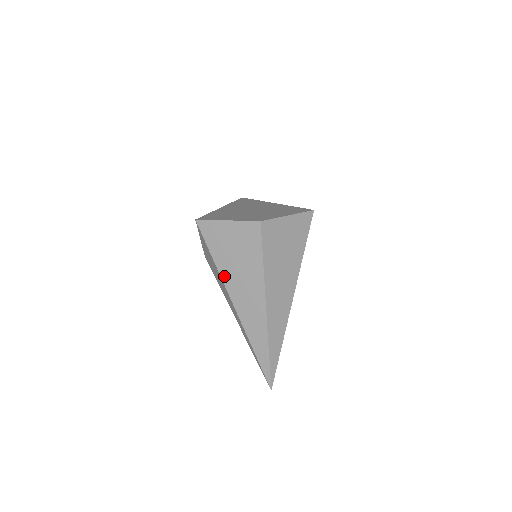
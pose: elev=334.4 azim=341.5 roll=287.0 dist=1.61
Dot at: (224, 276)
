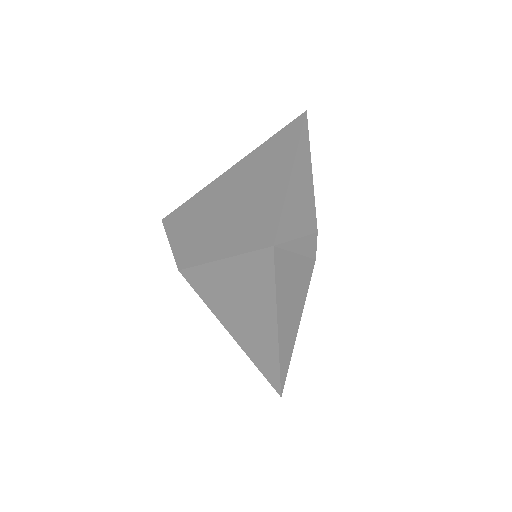
Dot at: occluded
